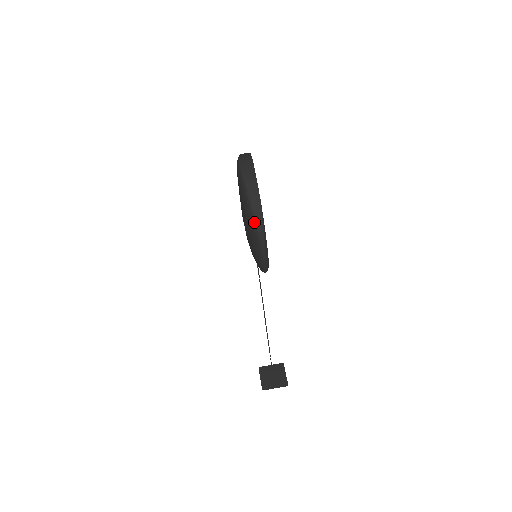
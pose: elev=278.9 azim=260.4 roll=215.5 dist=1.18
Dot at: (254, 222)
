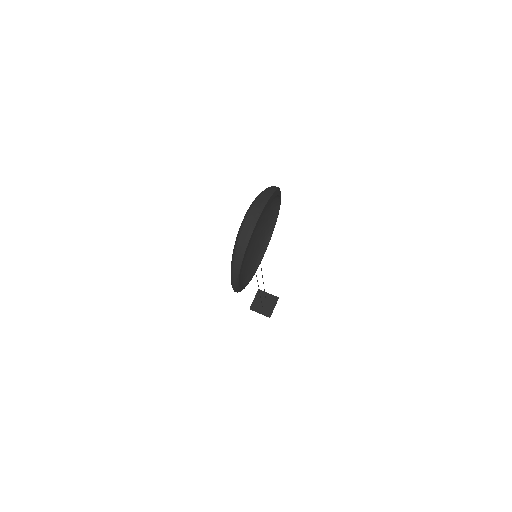
Dot at: (231, 270)
